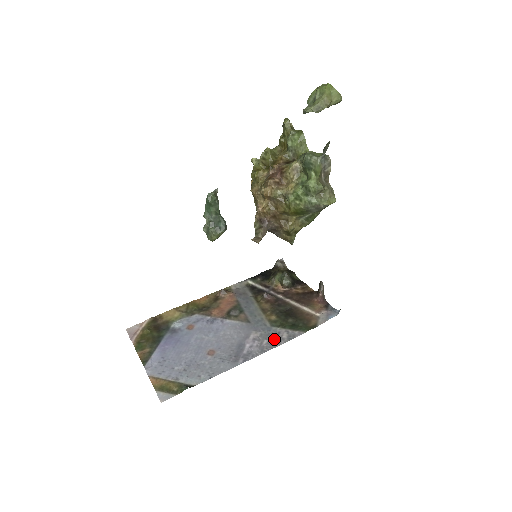
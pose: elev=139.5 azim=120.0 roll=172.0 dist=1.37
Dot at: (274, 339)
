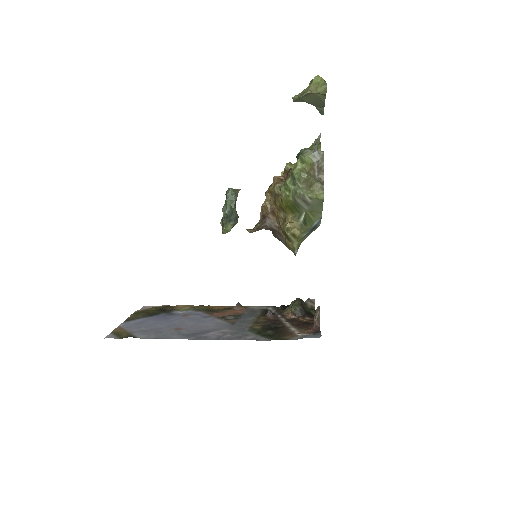
Dot at: (238, 336)
